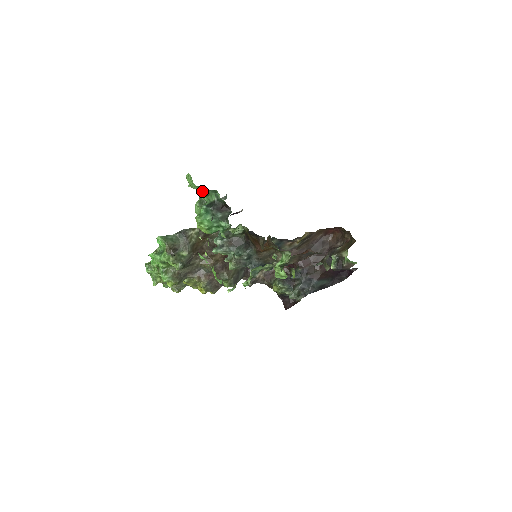
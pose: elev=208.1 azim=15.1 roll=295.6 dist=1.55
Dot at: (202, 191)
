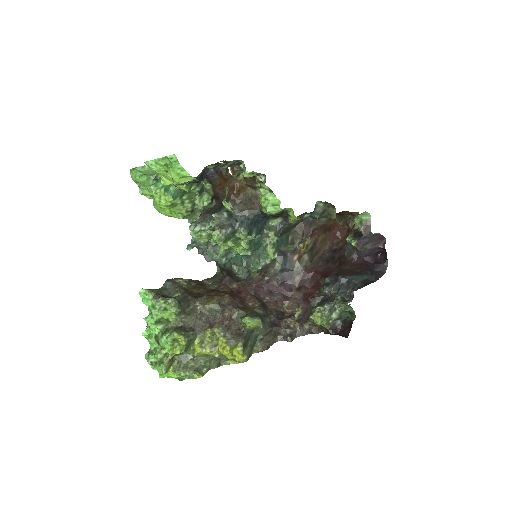
Dot at: (146, 167)
